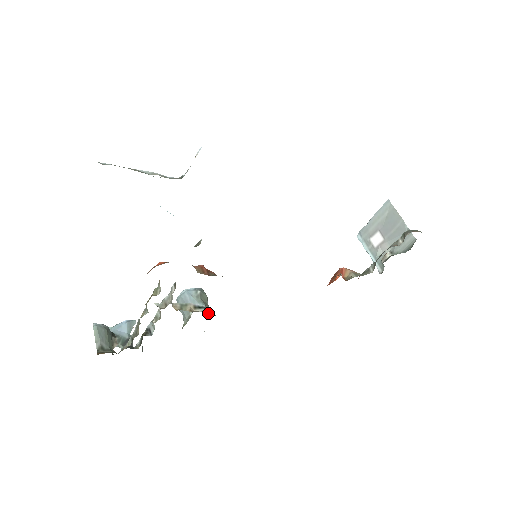
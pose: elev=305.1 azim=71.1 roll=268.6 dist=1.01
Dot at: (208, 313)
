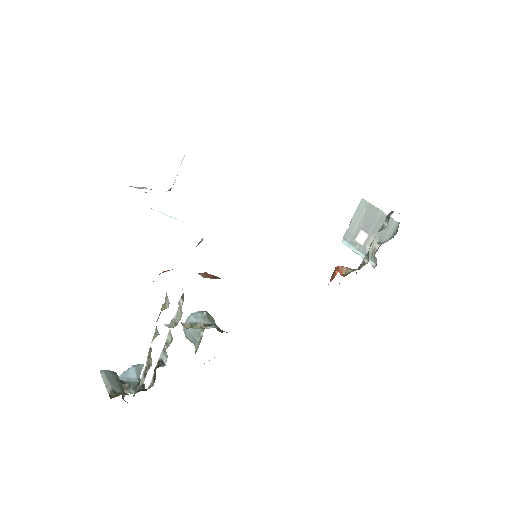
Dot at: (219, 331)
